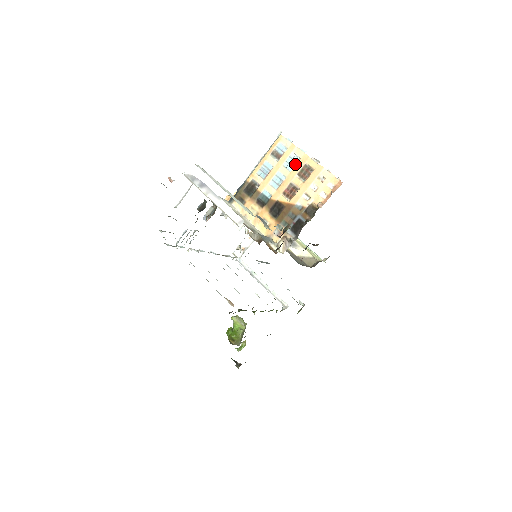
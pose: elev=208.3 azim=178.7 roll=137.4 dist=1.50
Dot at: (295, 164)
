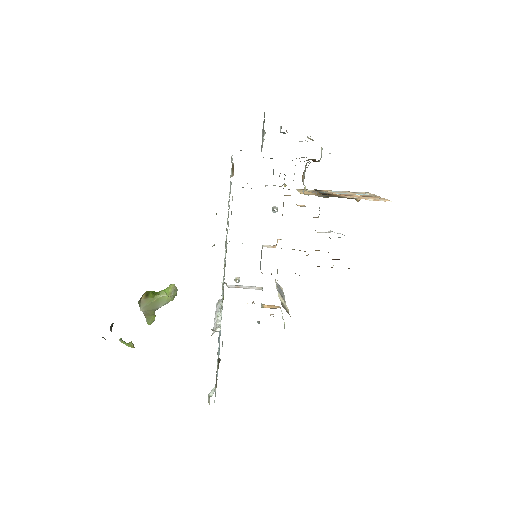
Dot at: (365, 195)
